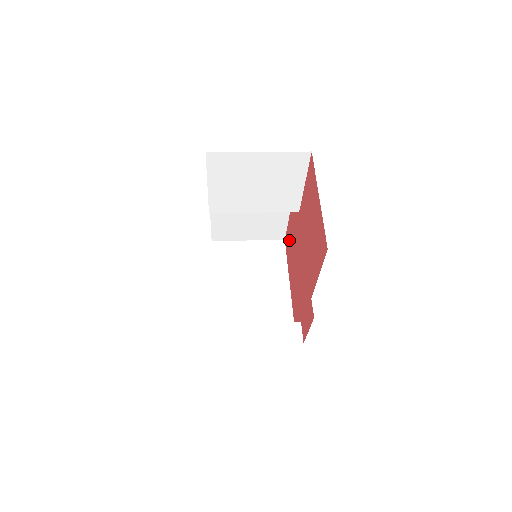
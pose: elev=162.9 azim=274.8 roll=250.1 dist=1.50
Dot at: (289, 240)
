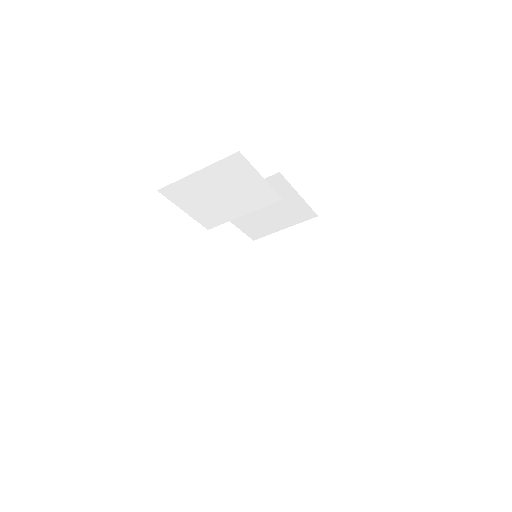
Dot at: occluded
